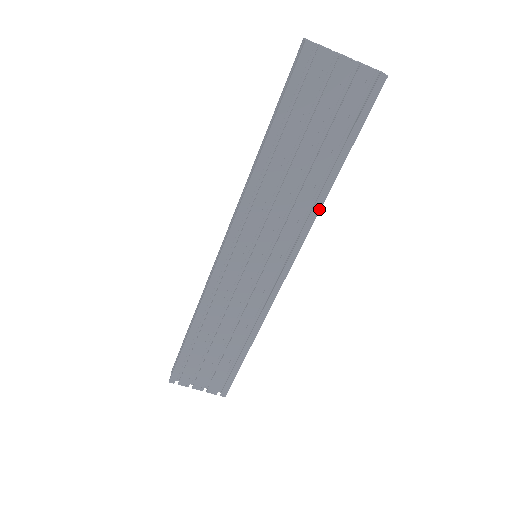
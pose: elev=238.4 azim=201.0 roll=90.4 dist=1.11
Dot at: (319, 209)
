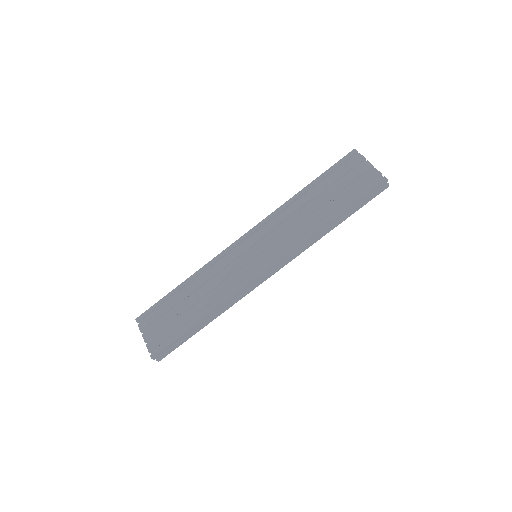
Dot at: (310, 237)
